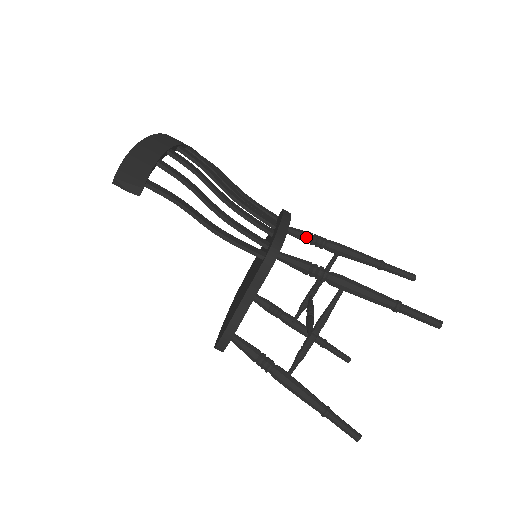
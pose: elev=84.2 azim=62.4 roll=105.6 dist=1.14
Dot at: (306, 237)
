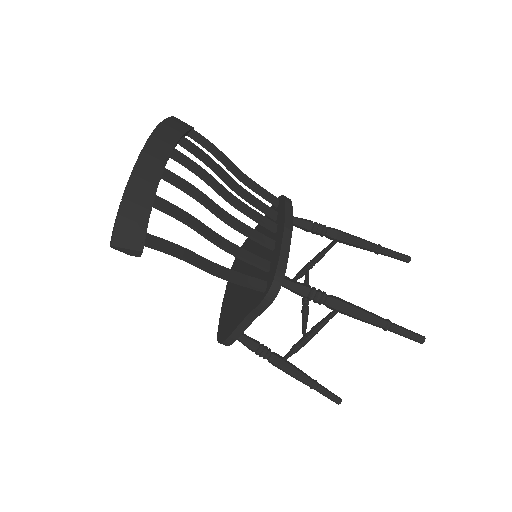
Dot at: (307, 228)
